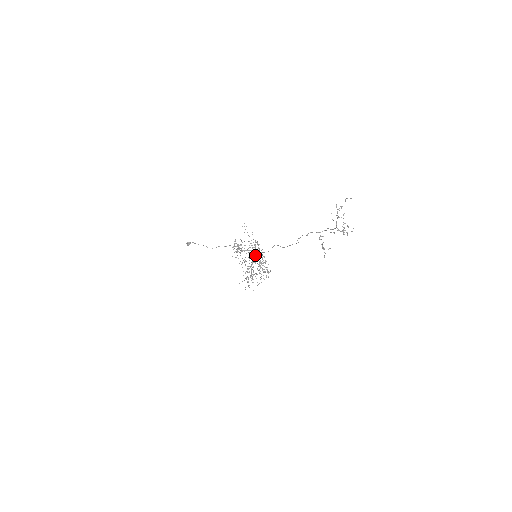
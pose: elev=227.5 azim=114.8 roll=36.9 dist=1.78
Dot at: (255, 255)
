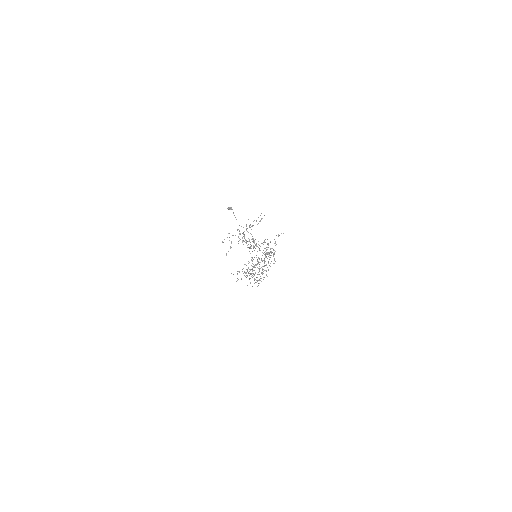
Dot at: (264, 260)
